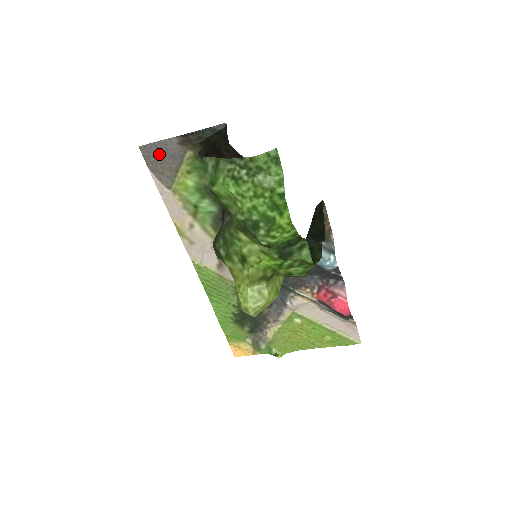
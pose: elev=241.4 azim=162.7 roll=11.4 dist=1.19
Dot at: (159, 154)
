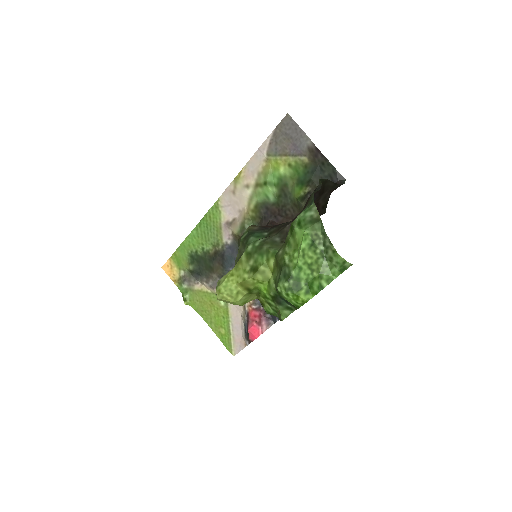
Dot at: (291, 134)
